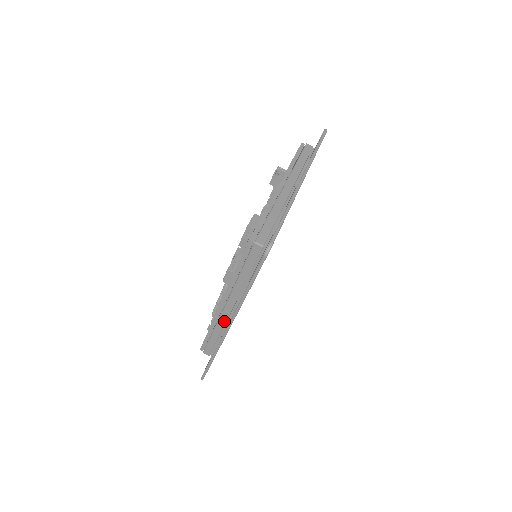
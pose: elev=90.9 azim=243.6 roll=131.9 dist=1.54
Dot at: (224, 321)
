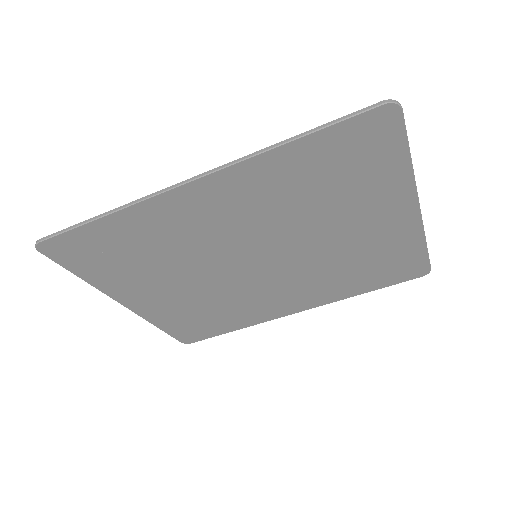
Dot at: occluded
